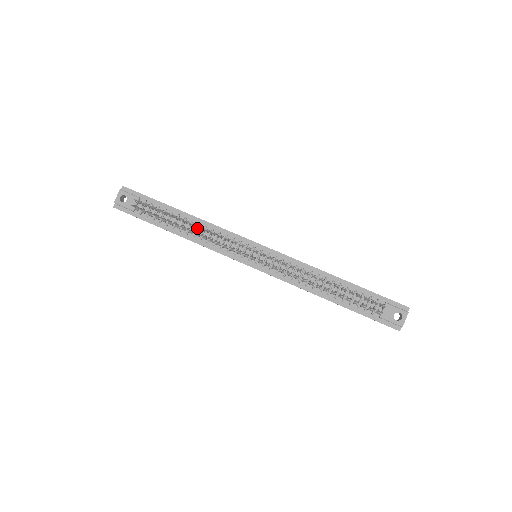
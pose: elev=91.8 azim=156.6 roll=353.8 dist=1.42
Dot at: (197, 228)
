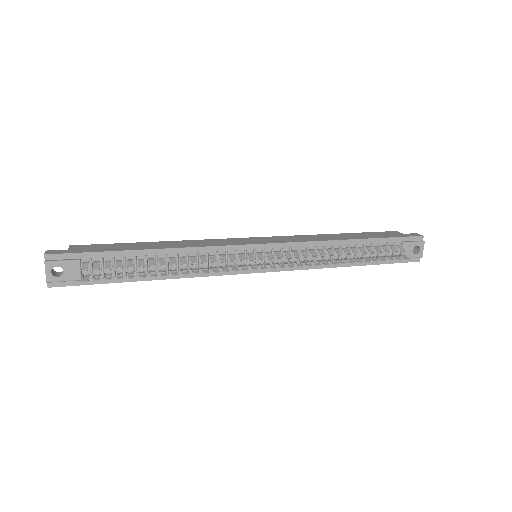
Dot at: occluded
